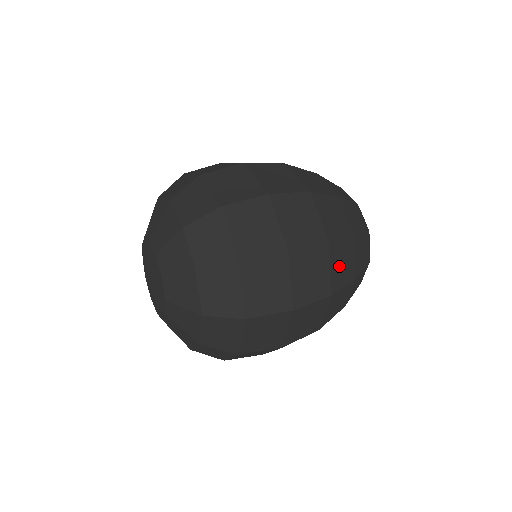
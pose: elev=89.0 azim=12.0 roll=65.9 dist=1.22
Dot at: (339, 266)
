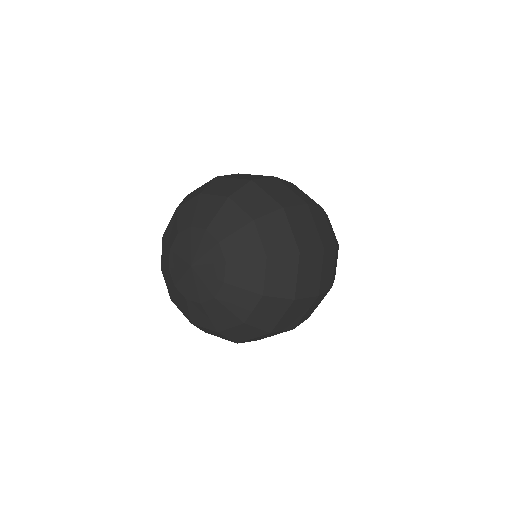
Dot at: occluded
